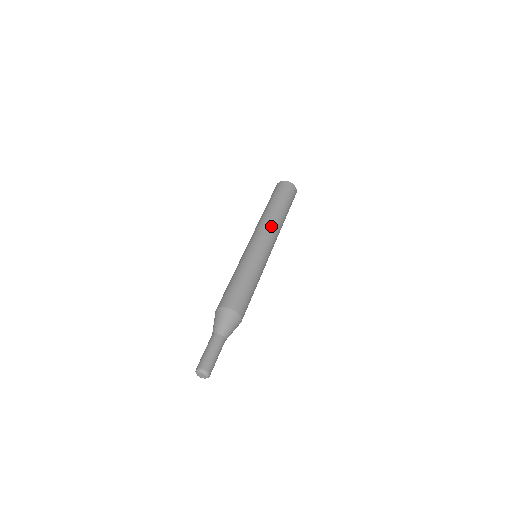
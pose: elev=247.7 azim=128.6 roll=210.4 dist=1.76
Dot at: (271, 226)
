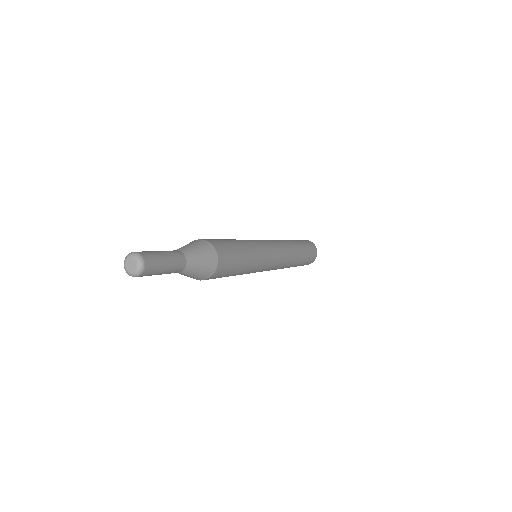
Dot at: (285, 245)
